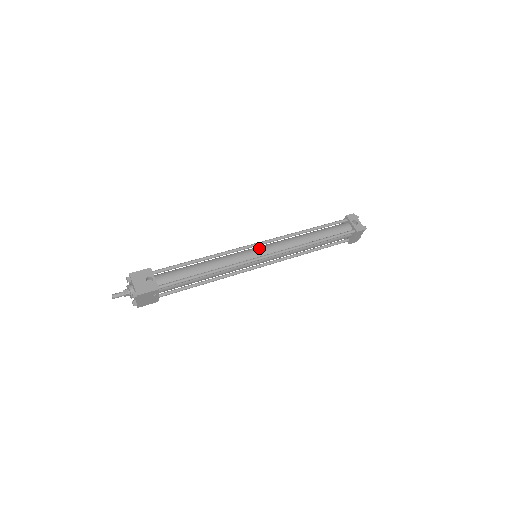
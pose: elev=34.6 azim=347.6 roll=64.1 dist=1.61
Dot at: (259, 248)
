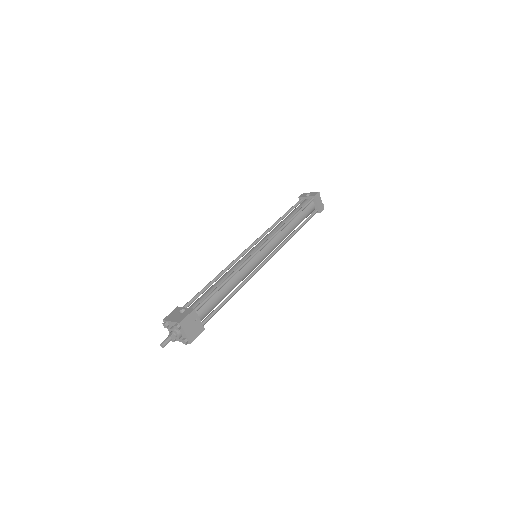
Dot at: (253, 248)
